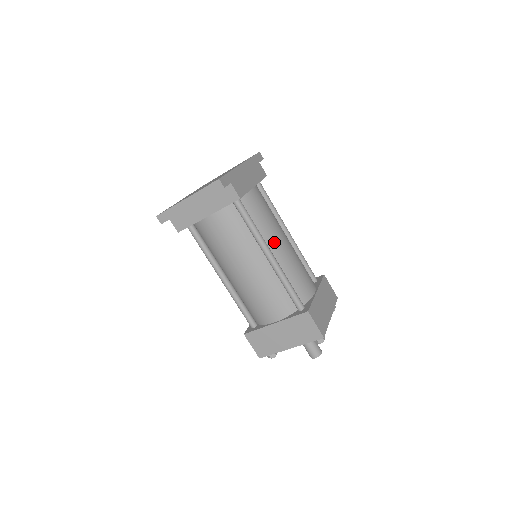
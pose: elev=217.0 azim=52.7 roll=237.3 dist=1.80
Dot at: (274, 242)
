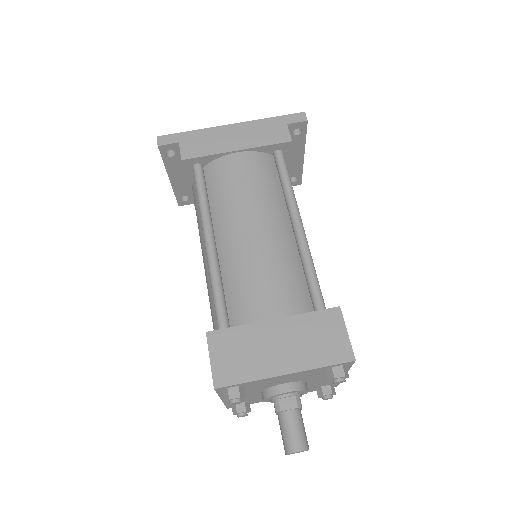
Dot at: (229, 225)
